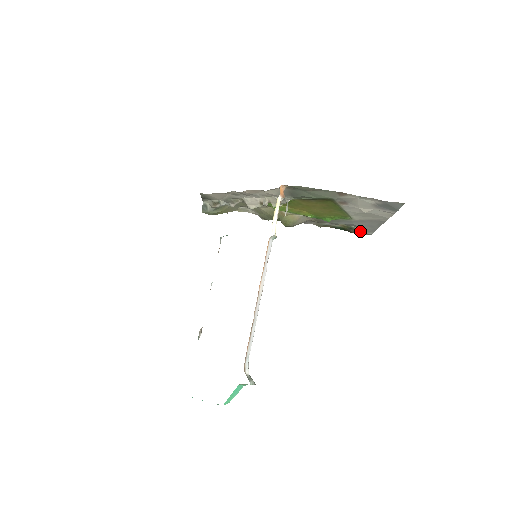
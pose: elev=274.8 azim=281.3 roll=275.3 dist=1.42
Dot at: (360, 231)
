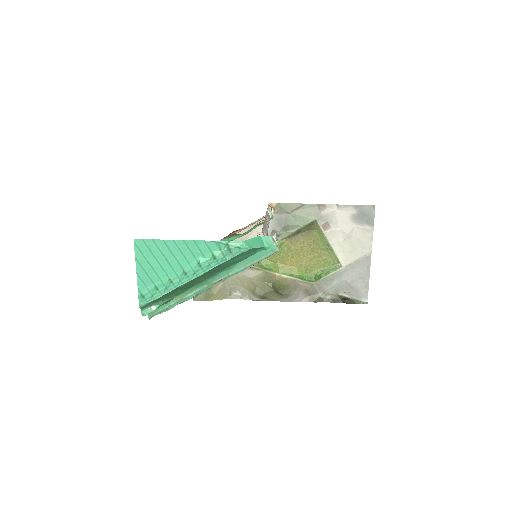
Dot at: (355, 301)
